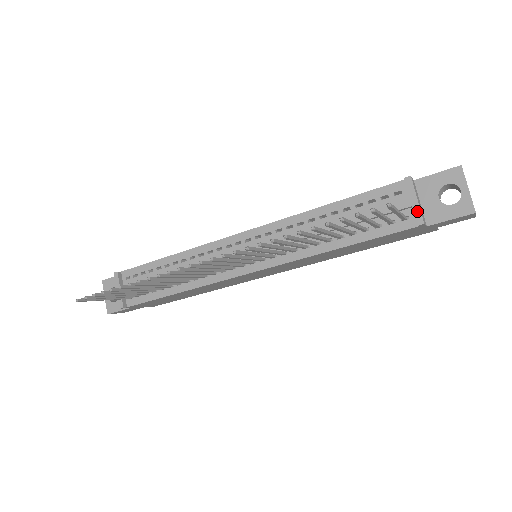
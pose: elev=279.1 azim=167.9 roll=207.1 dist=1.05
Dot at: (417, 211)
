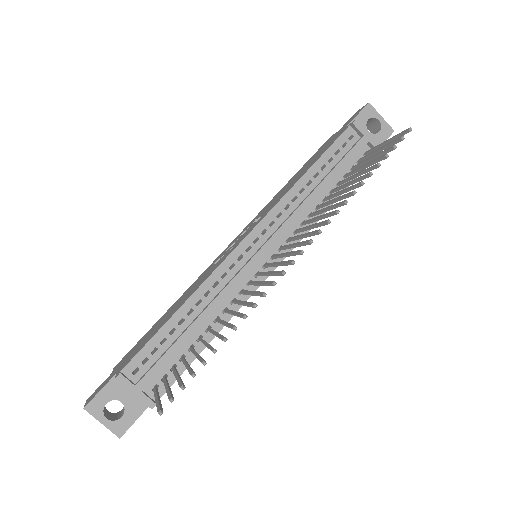
Dot at: (374, 143)
